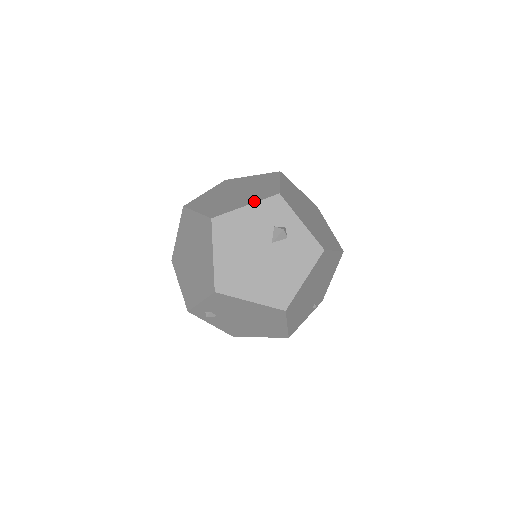
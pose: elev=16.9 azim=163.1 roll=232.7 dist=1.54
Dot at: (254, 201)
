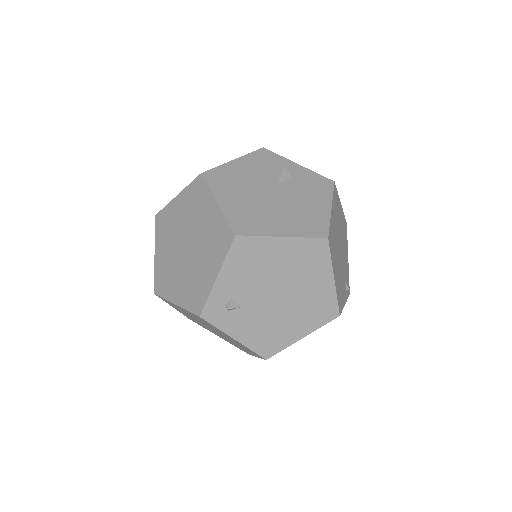
Dot at: (240, 157)
